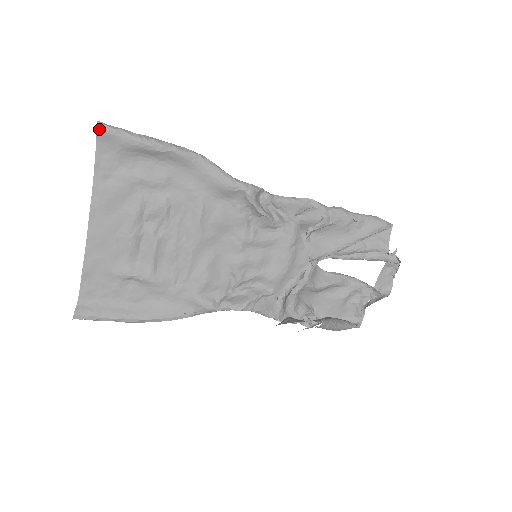
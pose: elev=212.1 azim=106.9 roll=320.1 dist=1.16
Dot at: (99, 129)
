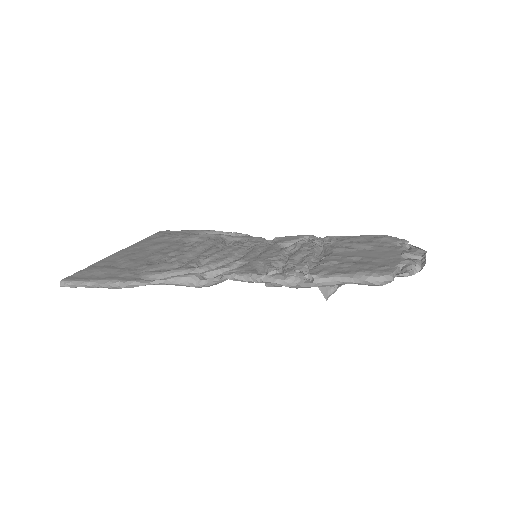
Dot at: (67, 286)
